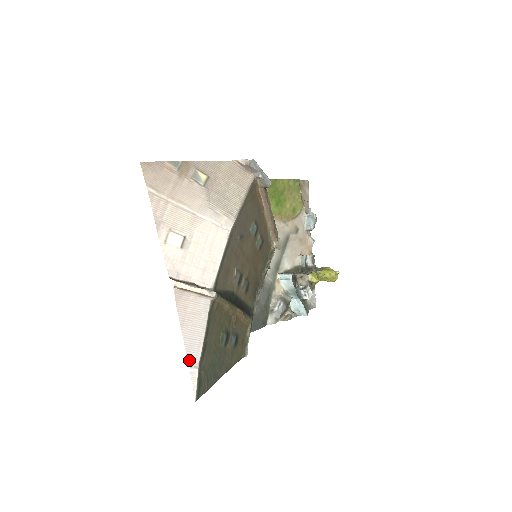
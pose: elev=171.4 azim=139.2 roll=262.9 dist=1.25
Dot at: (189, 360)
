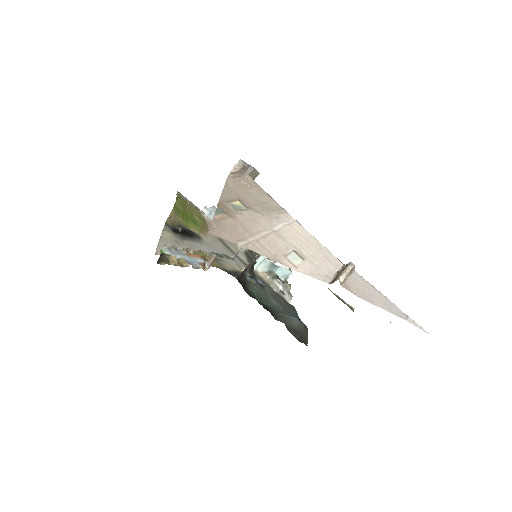
Dot at: (401, 317)
